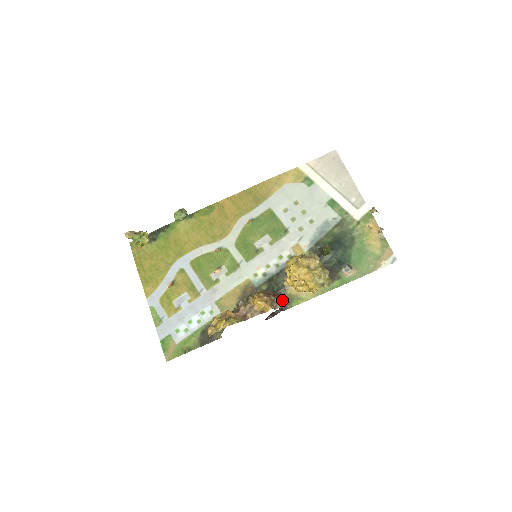
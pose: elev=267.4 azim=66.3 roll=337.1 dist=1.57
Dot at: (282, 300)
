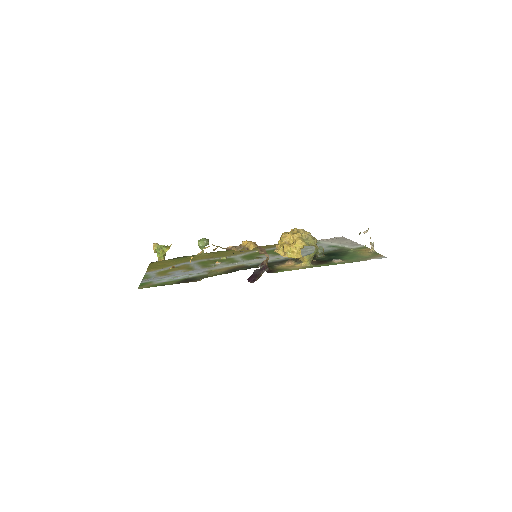
Dot at: (269, 269)
